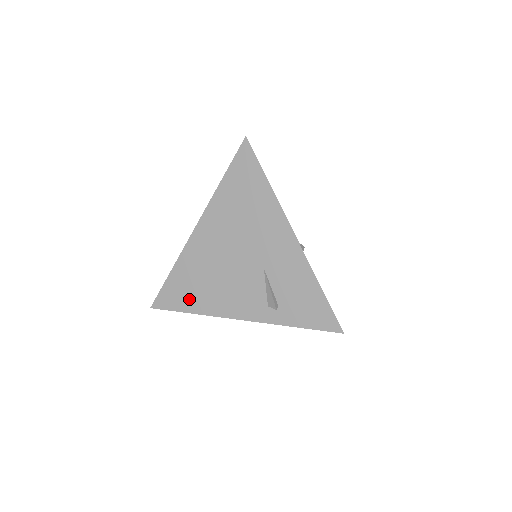
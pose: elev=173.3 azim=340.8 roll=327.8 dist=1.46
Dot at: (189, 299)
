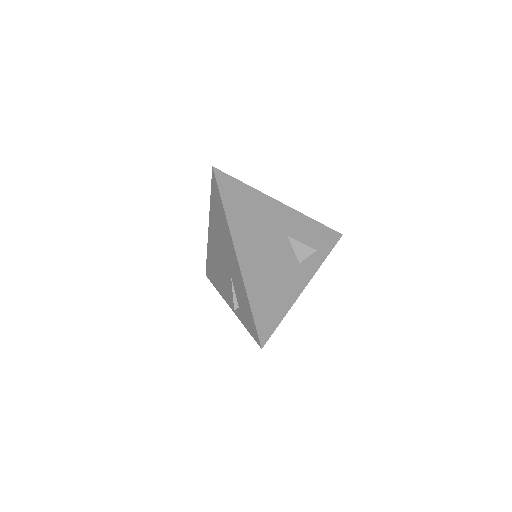
Dot at: (214, 278)
